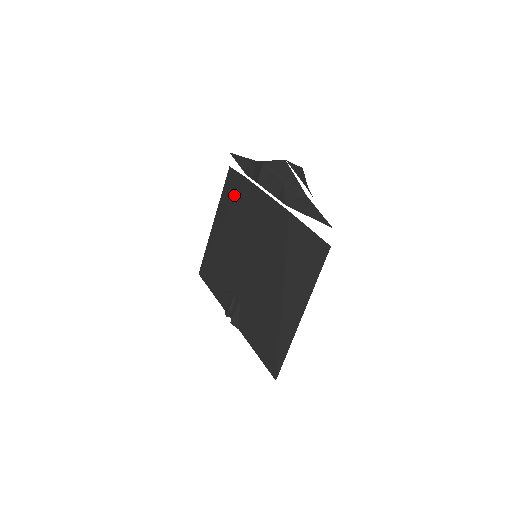
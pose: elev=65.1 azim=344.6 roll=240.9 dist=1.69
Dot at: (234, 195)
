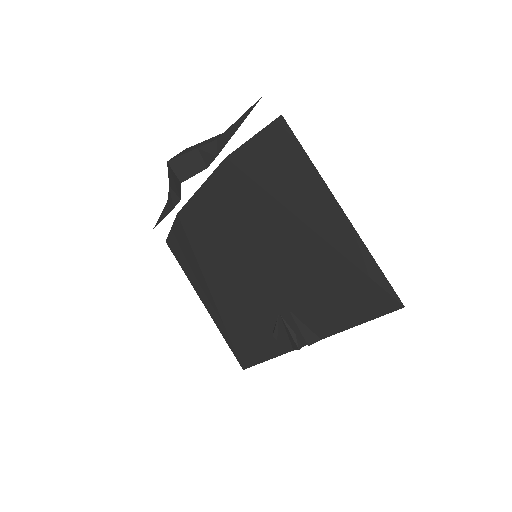
Dot at: (187, 245)
